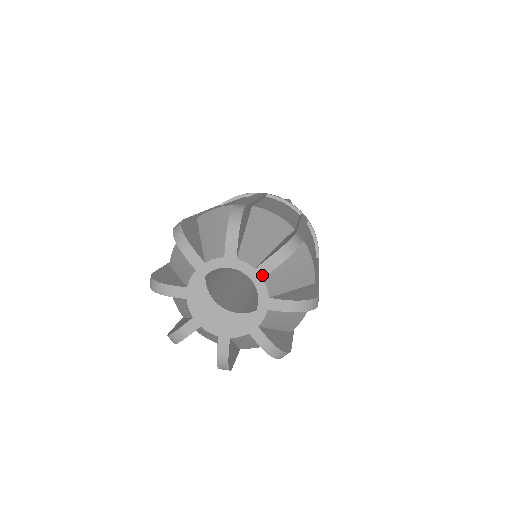
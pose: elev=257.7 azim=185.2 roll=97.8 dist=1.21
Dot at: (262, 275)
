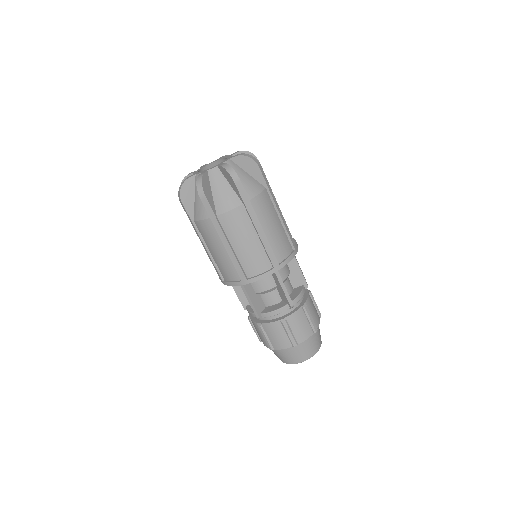
Dot at: (231, 158)
